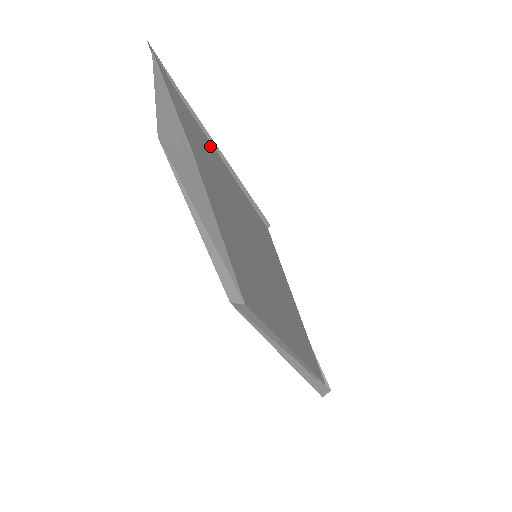
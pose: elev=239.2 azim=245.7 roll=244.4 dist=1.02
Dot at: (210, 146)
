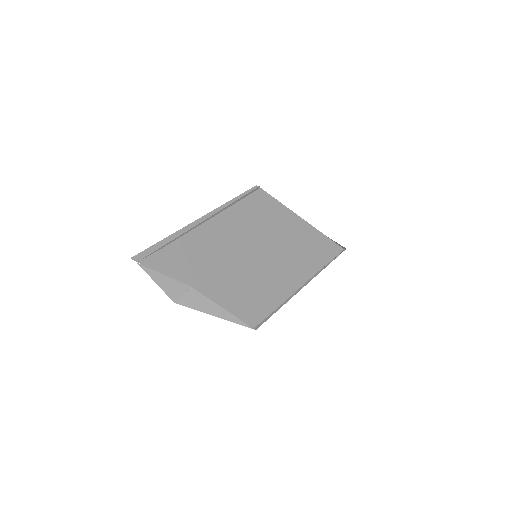
Dot at: (194, 235)
